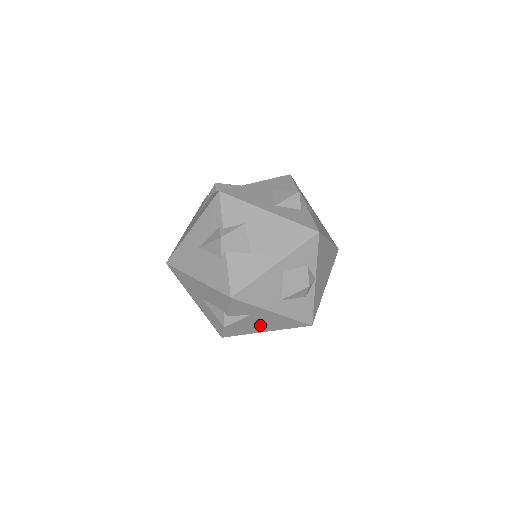
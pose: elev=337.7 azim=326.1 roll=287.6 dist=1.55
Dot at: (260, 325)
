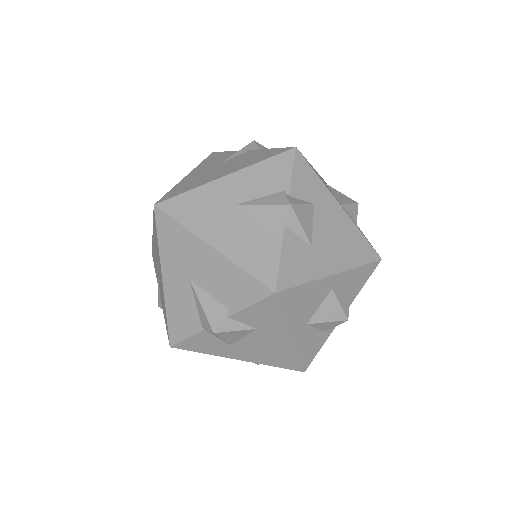
Dot at: (247, 348)
